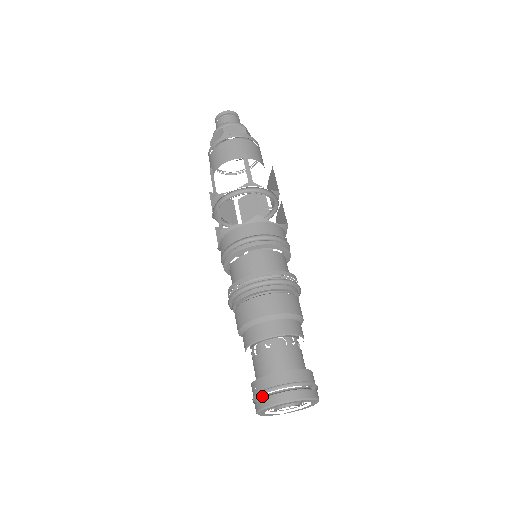
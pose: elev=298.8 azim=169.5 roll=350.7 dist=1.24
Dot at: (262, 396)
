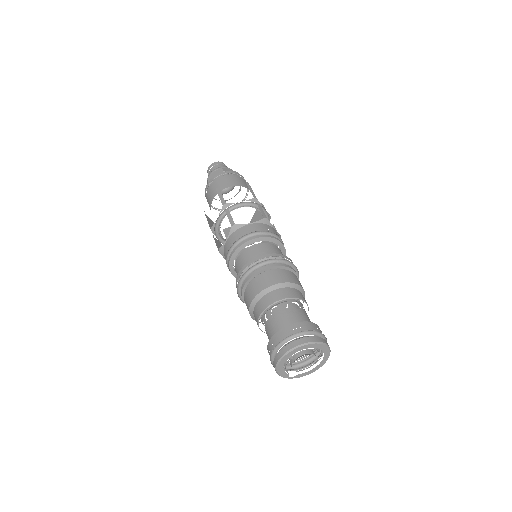
Dot at: (285, 344)
